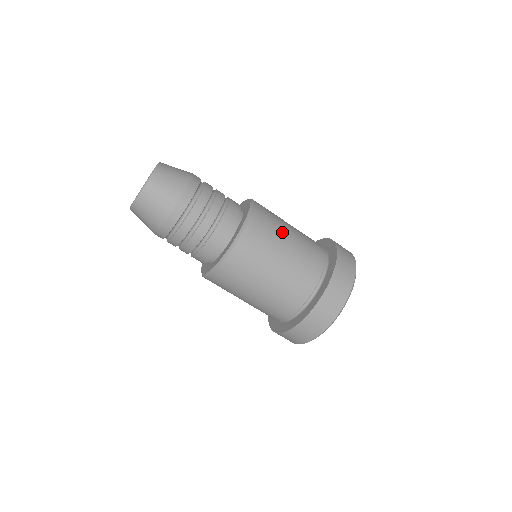
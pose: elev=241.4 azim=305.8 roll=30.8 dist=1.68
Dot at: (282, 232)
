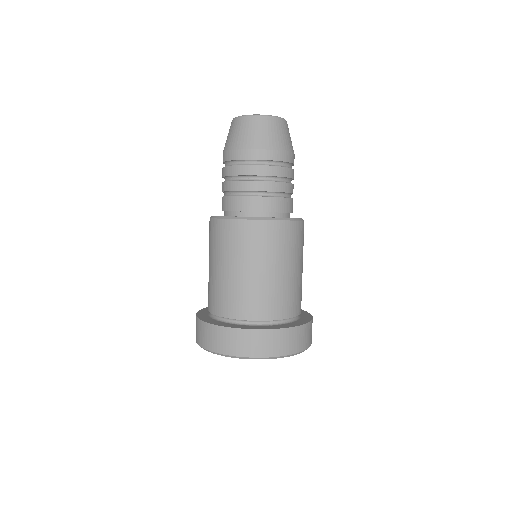
Dot at: (265, 261)
